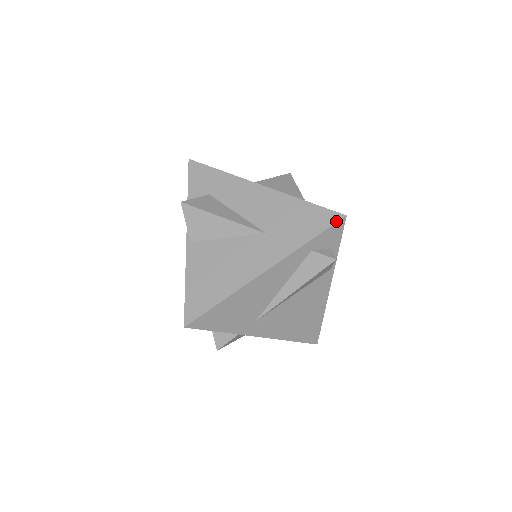
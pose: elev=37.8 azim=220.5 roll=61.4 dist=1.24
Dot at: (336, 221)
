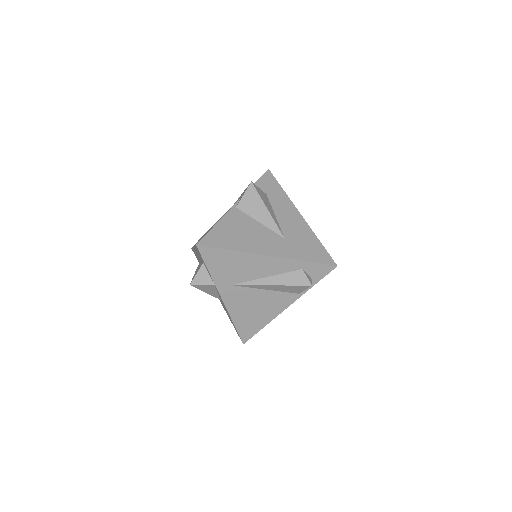
Dot at: (330, 264)
